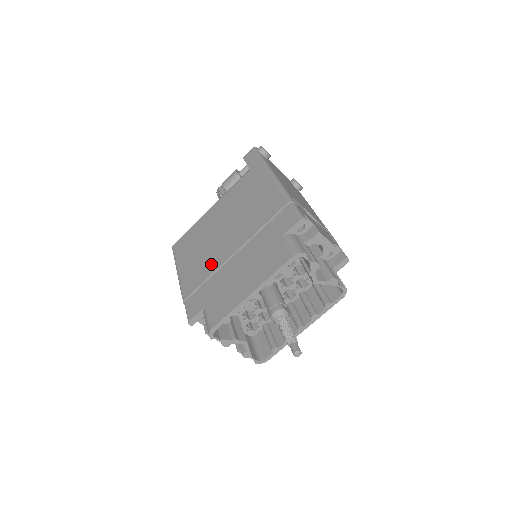
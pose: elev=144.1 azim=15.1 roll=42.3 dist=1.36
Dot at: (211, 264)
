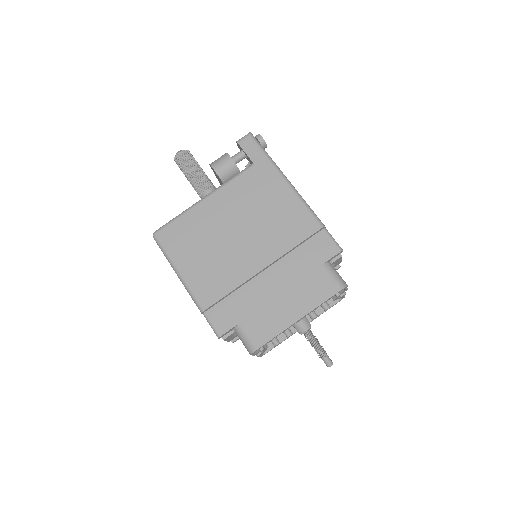
Dot at: (233, 275)
